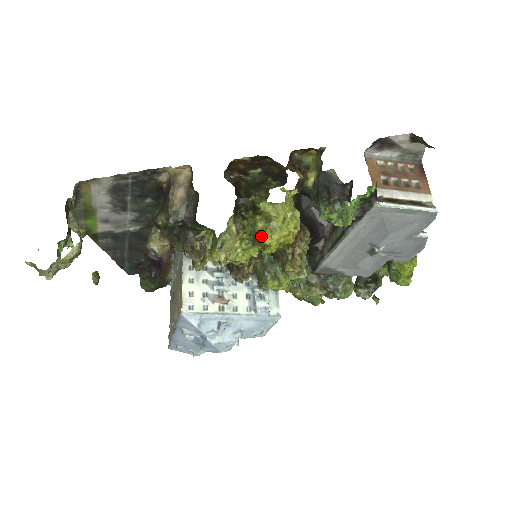
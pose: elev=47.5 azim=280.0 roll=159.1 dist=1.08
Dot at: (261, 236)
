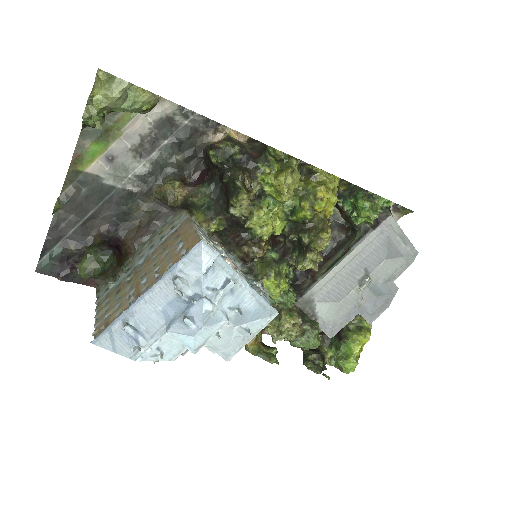
Dot at: (318, 188)
